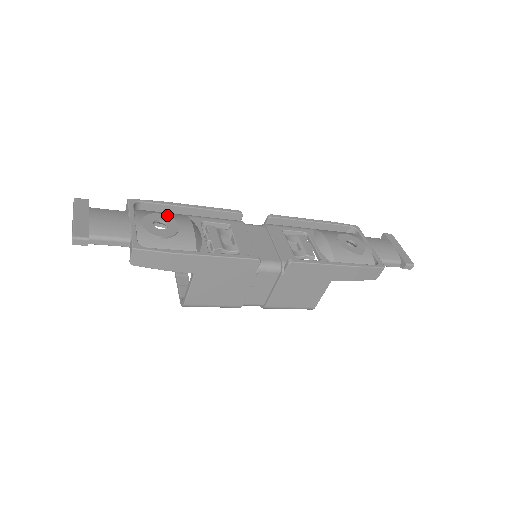
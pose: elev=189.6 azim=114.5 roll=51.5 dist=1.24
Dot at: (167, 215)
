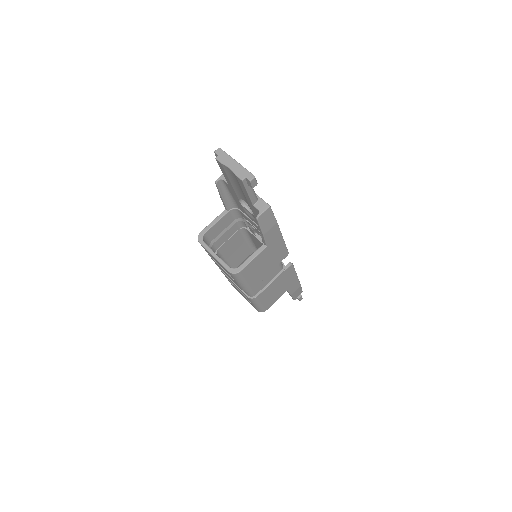
Dot at: occluded
